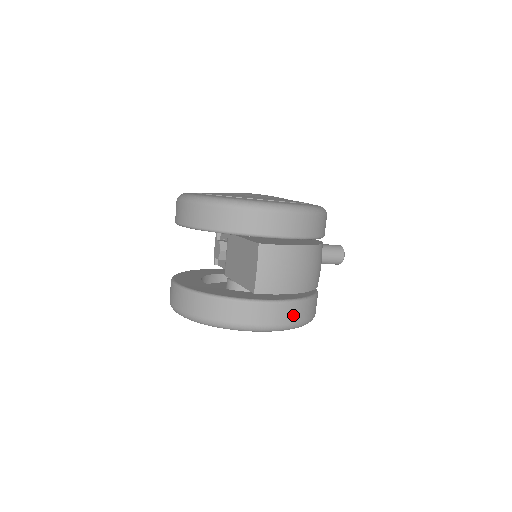
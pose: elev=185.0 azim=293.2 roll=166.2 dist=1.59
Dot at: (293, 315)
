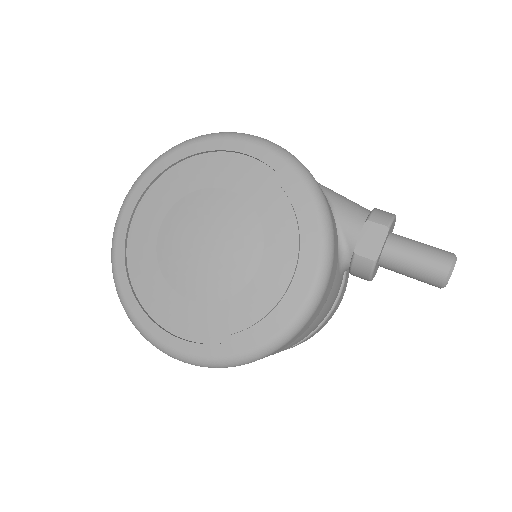
Dot at: occluded
